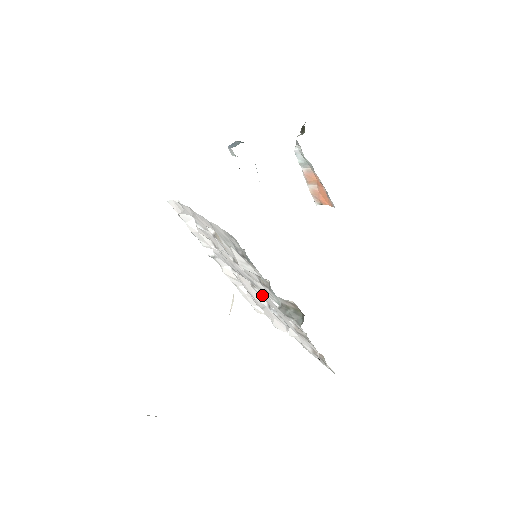
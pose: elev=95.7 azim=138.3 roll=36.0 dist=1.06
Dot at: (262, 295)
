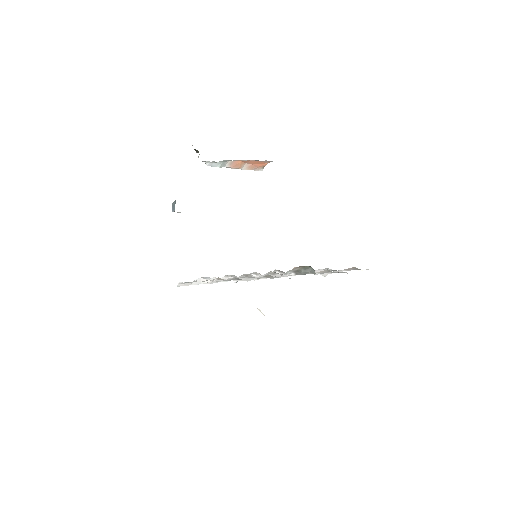
Dot at: occluded
